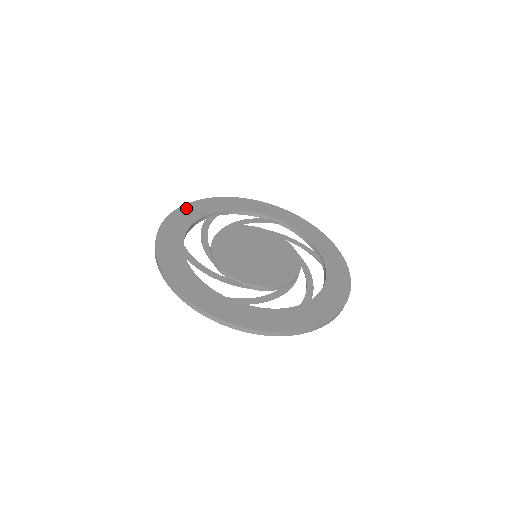
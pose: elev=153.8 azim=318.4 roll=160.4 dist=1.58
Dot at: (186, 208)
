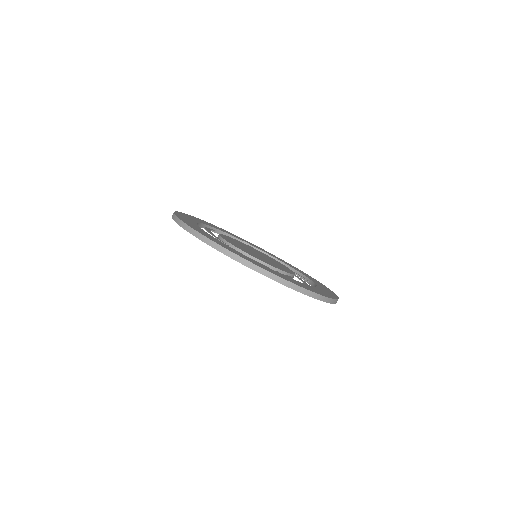
Dot at: (188, 215)
